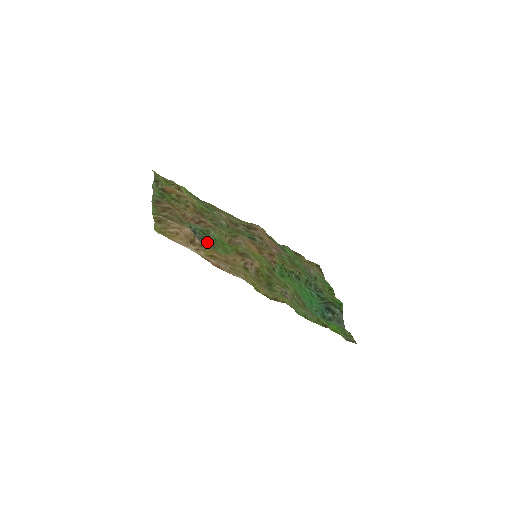
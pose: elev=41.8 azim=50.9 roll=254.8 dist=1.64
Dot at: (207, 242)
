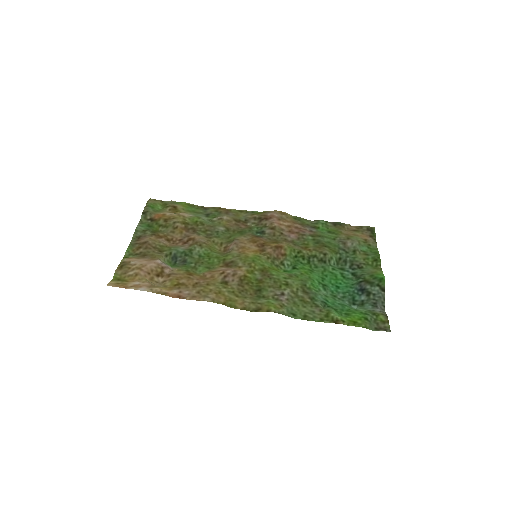
Dot at: (187, 264)
